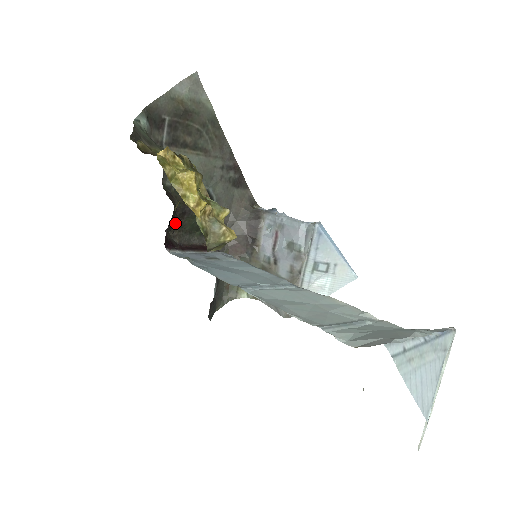
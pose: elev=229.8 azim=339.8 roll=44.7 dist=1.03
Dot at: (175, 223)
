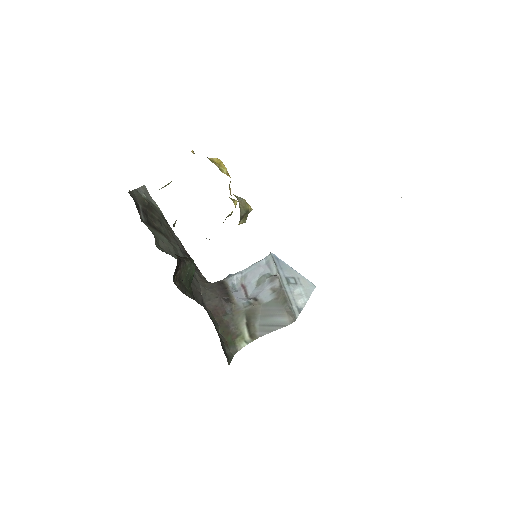
Dot at: (176, 272)
